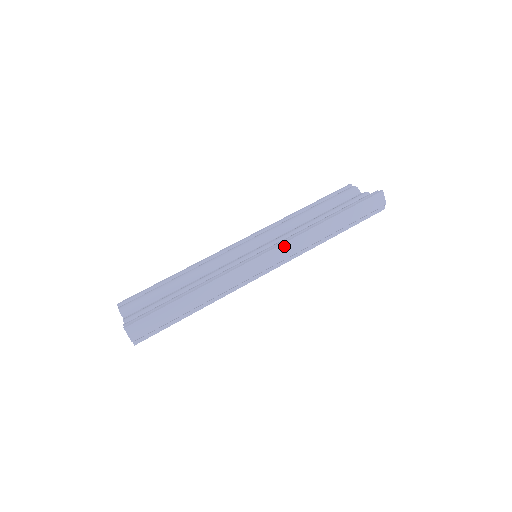
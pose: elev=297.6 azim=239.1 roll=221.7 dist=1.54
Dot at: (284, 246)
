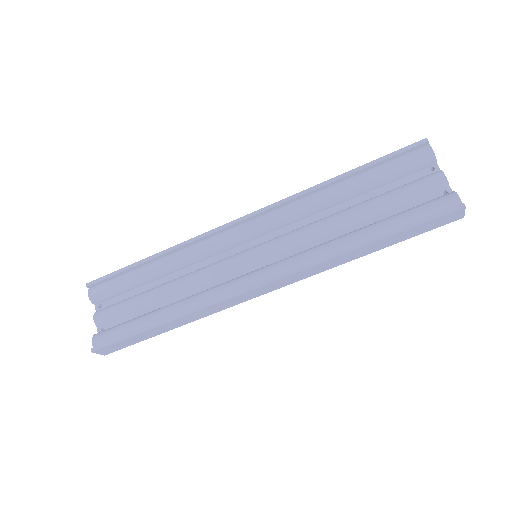
Dot at: (290, 276)
